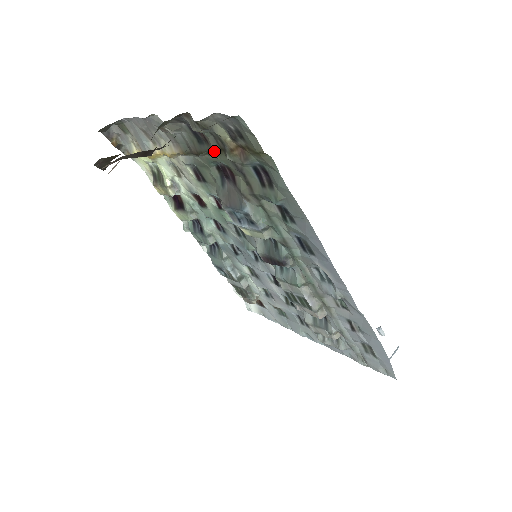
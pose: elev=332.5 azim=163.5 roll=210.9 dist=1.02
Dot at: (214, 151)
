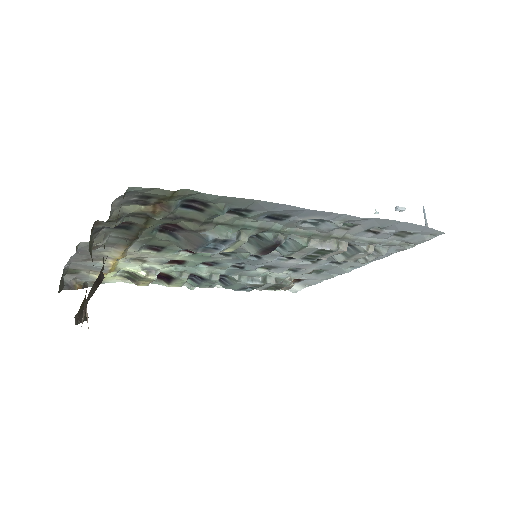
Dot at: (144, 225)
